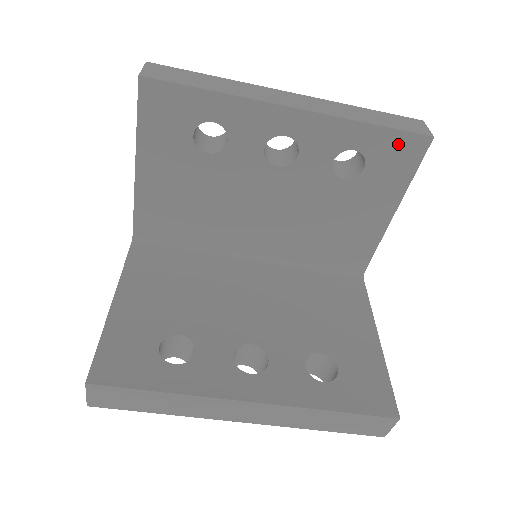
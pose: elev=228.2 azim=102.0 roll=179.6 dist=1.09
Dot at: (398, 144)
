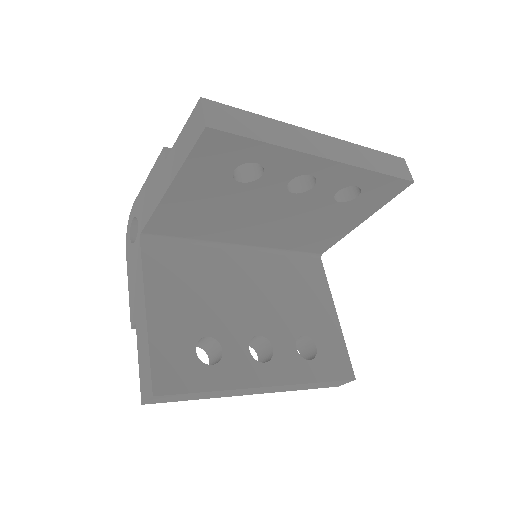
Dot at: (388, 184)
